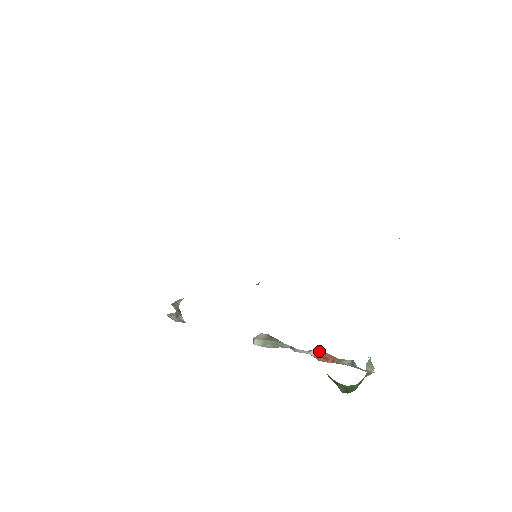
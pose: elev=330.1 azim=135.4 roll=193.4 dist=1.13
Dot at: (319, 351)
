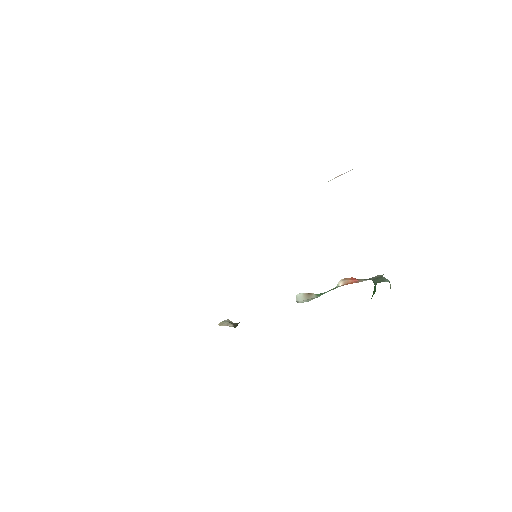
Dot at: (344, 282)
